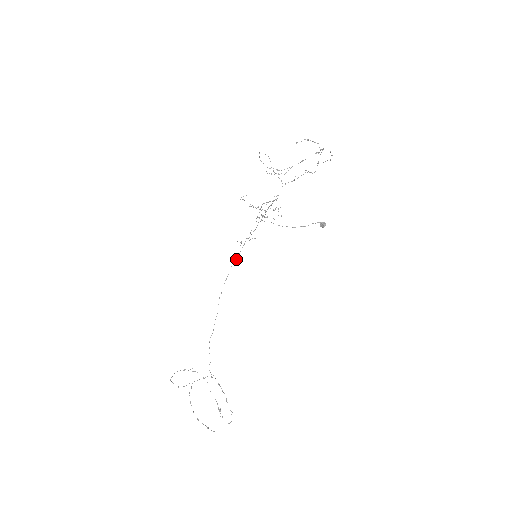
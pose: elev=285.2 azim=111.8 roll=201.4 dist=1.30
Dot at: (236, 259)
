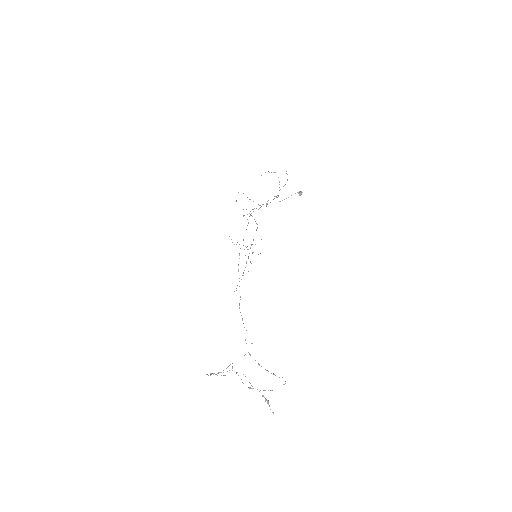
Dot at: (243, 239)
